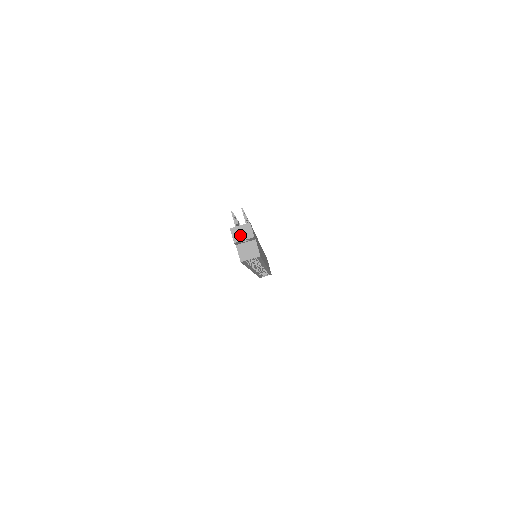
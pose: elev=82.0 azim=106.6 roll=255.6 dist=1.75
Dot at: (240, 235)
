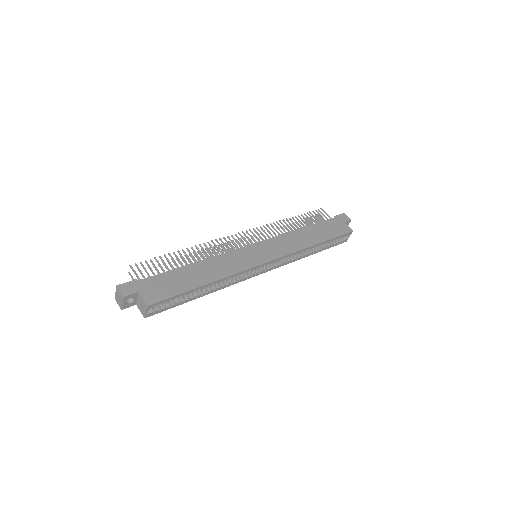
Dot at: (119, 301)
